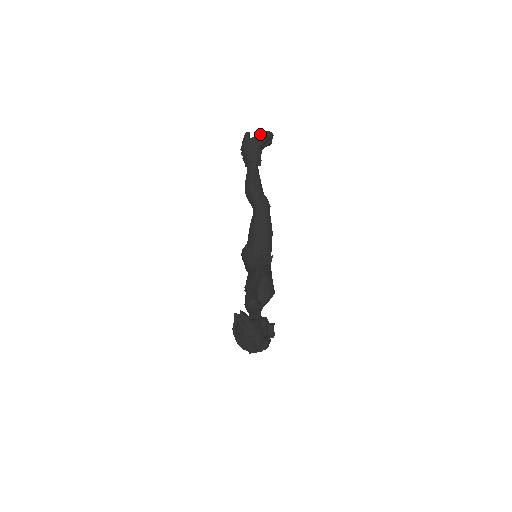
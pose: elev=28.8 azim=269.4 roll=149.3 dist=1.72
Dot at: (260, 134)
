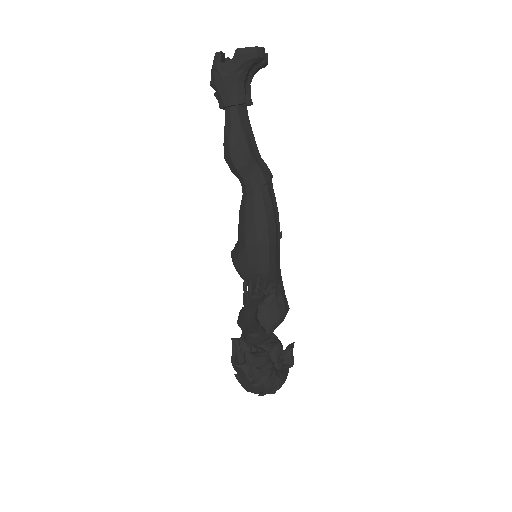
Dot at: (239, 54)
